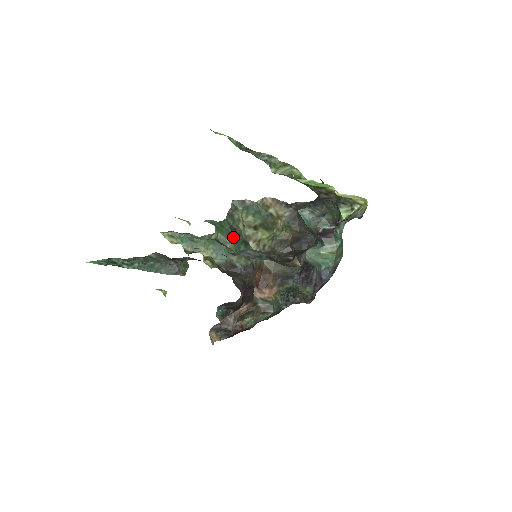
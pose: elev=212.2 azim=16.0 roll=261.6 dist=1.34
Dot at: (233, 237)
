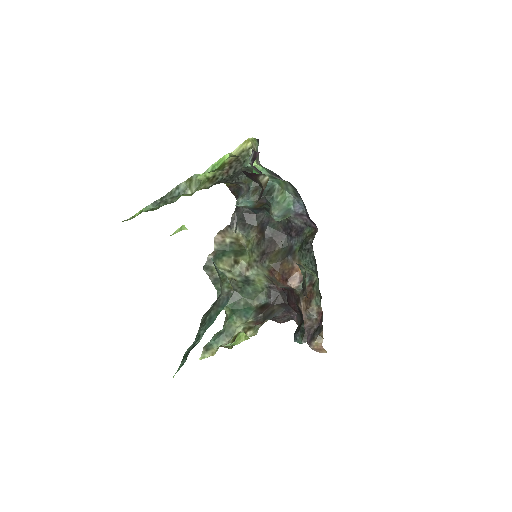
Dot at: (236, 294)
